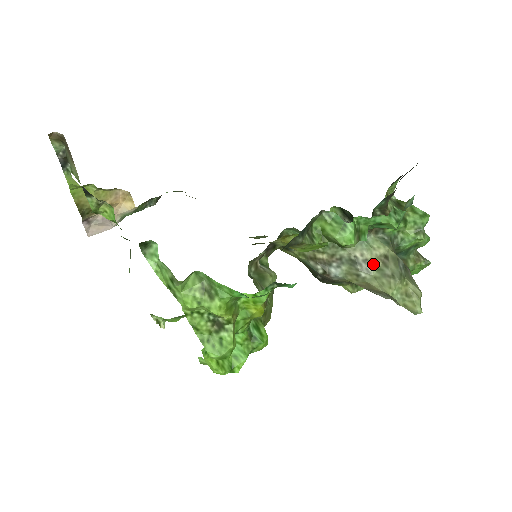
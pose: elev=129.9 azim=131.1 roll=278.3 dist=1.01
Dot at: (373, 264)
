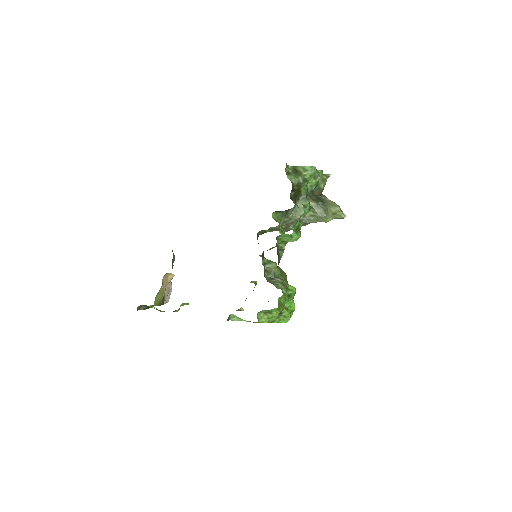
Dot at: (309, 215)
